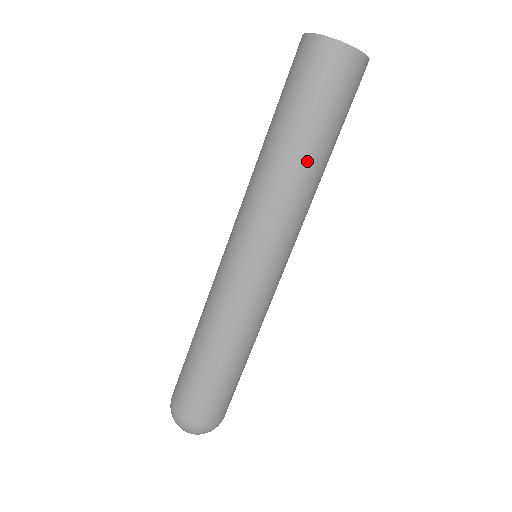
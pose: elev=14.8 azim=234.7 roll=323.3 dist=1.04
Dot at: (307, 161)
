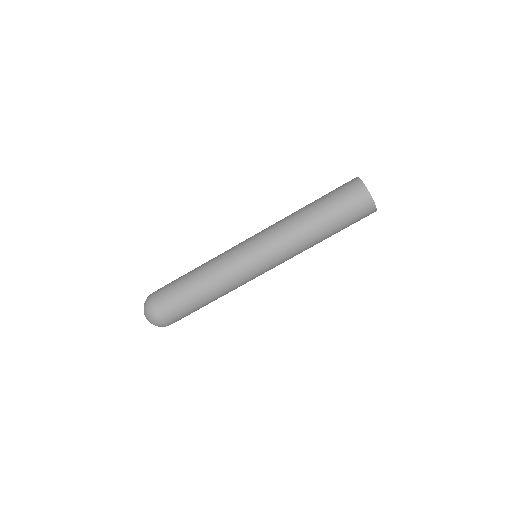
Dot at: occluded
